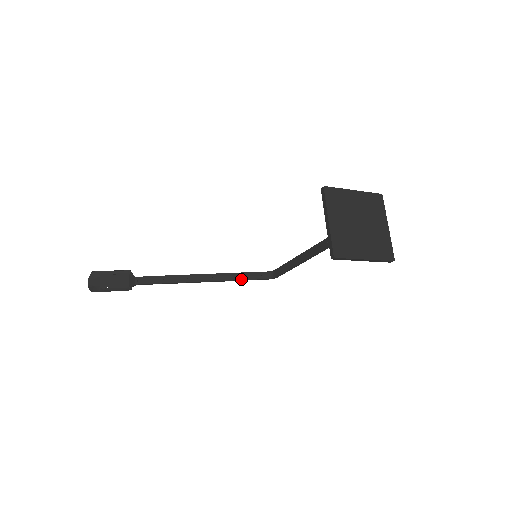
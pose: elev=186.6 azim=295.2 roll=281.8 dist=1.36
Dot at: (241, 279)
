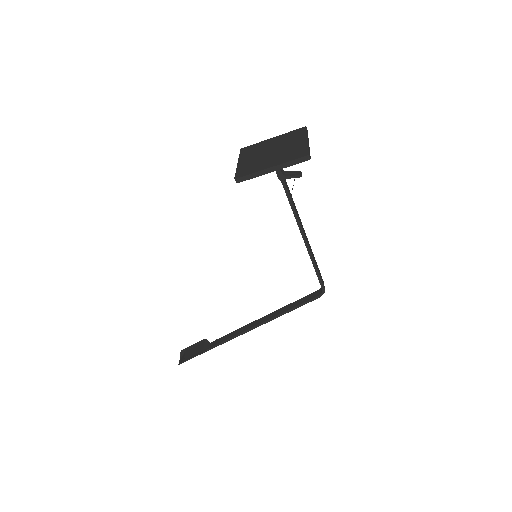
Dot at: (293, 307)
